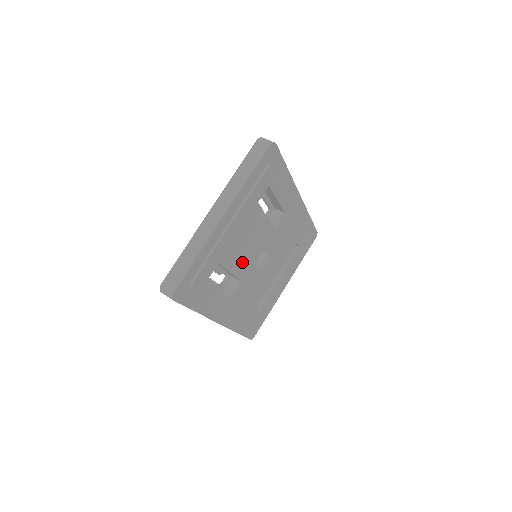
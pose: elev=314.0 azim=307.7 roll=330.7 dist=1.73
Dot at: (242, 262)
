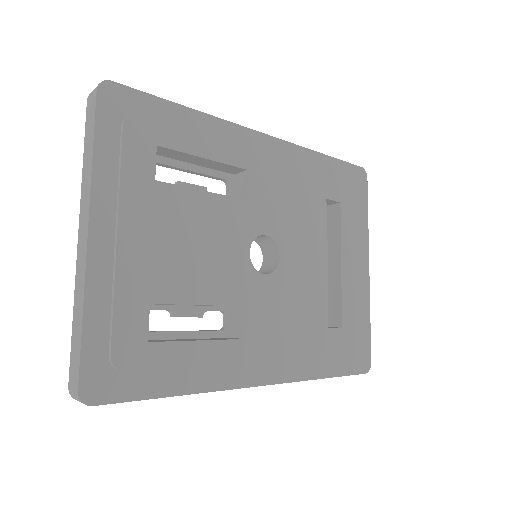
Dot at: (214, 278)
